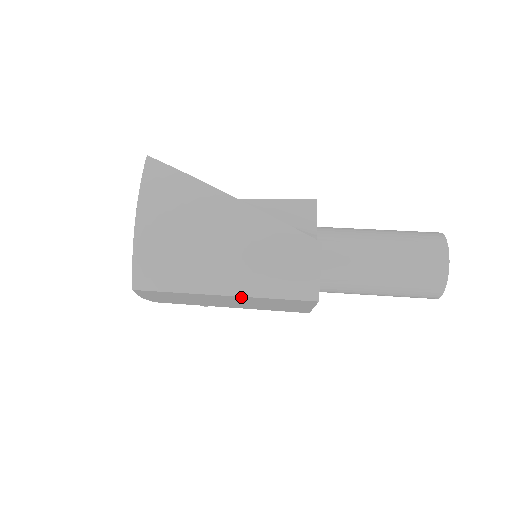
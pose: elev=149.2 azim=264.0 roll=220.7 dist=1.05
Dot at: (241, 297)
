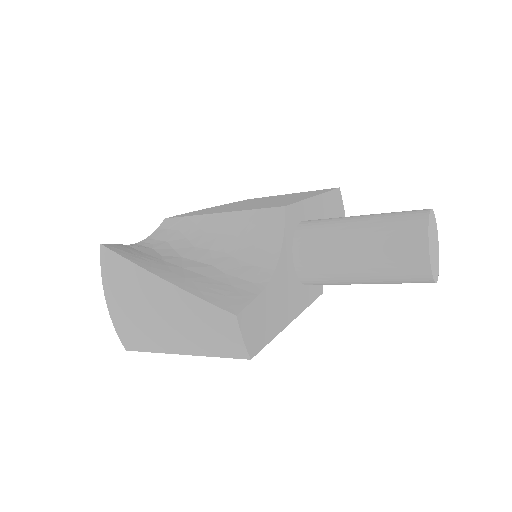
Dot at: occluded
